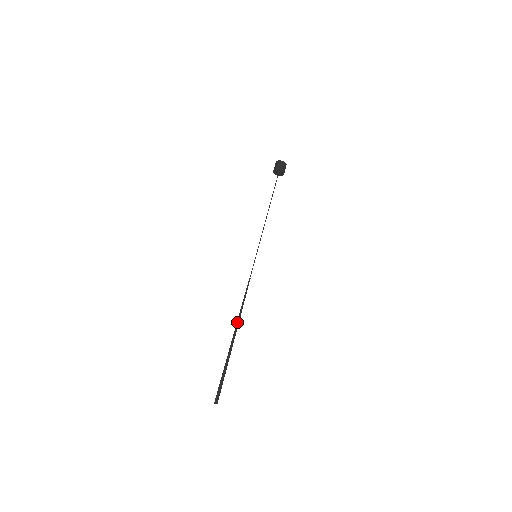
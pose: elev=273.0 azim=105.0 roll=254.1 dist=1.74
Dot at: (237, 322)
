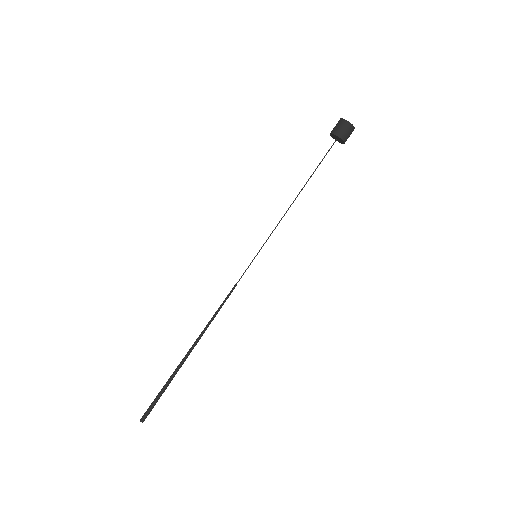
Dot at: (200, 336)
